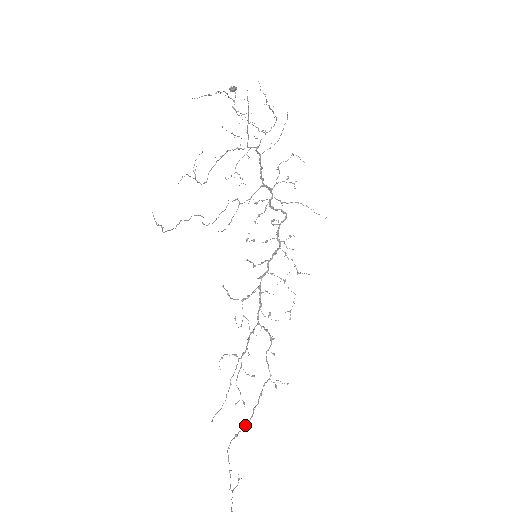
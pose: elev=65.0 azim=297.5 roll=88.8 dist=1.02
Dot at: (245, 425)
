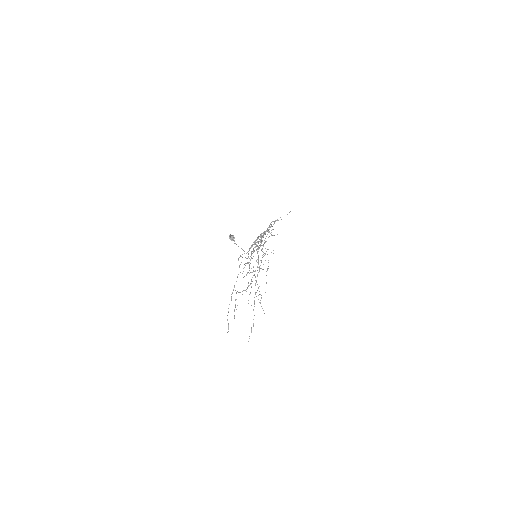
Dot at: (257, 275)
